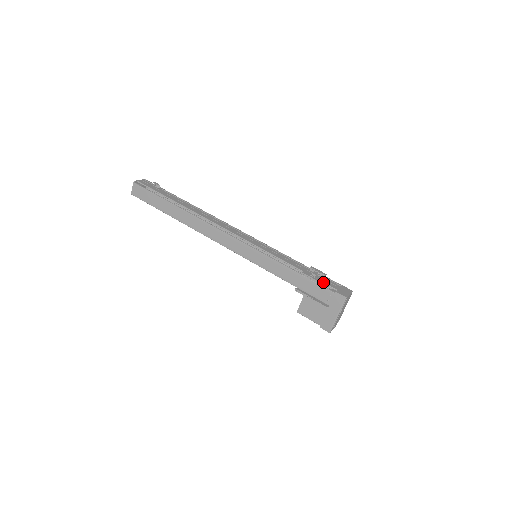
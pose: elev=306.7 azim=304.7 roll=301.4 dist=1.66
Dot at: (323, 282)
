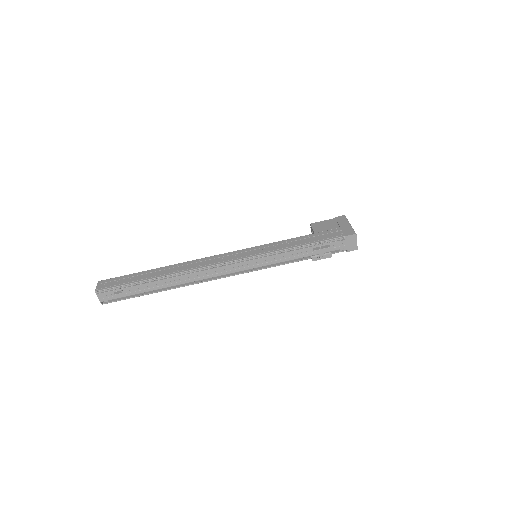
Dot at: occluded
